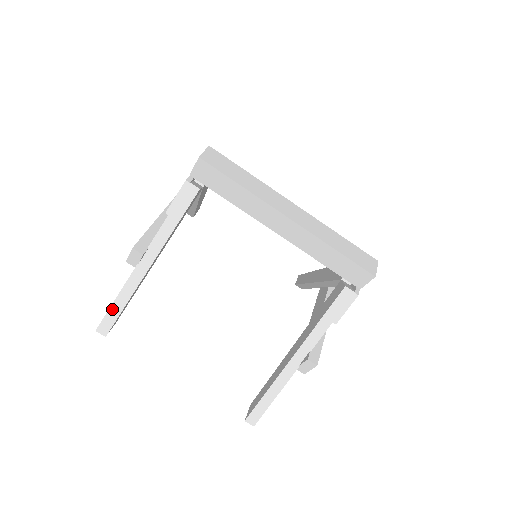
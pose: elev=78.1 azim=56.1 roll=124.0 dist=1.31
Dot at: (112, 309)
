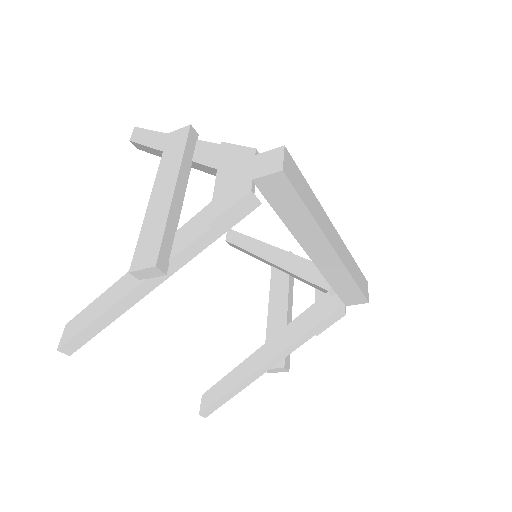
Dot at: (91, 327)
